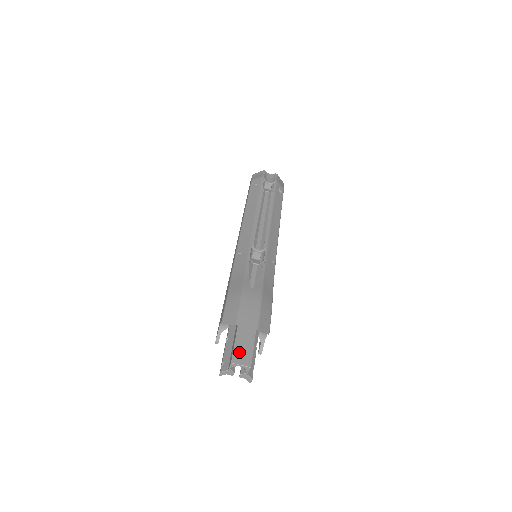
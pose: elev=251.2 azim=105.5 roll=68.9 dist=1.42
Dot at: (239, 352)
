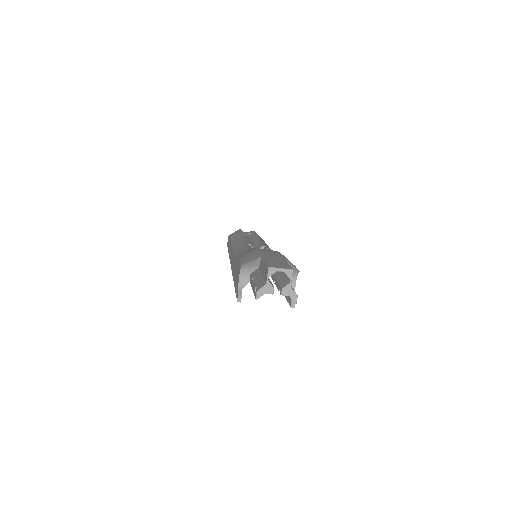
Dot at: (274, 264)
